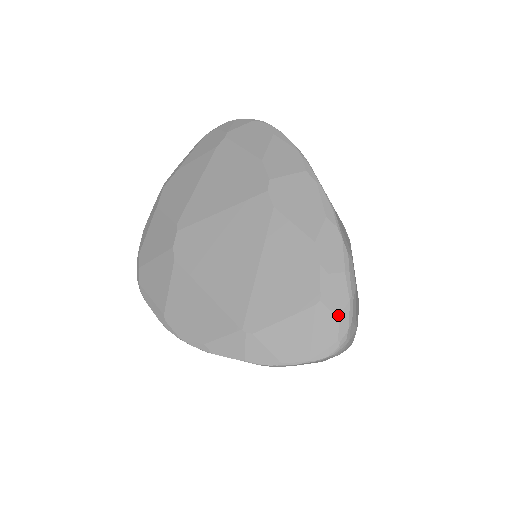
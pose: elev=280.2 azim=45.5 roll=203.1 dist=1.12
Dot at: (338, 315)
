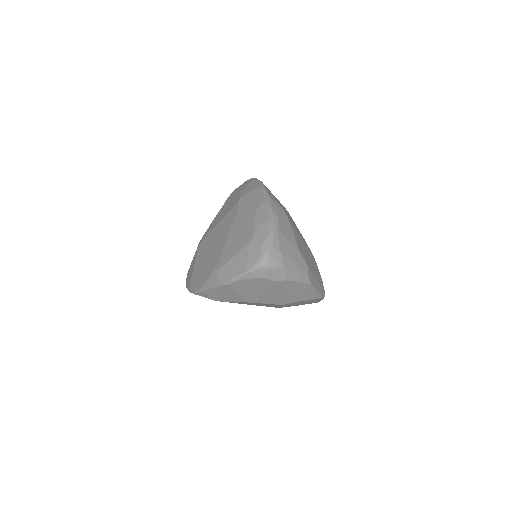
Dot at: (262, 243)
